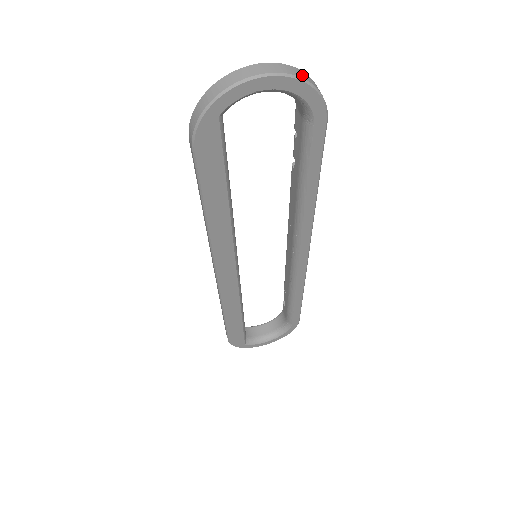
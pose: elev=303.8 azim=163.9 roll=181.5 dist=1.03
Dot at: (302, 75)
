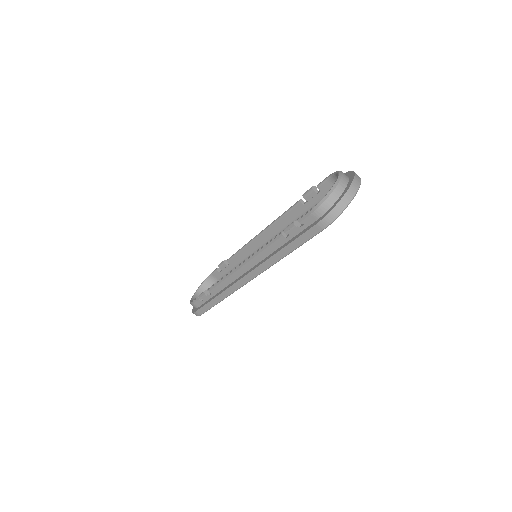
Dot at: occluded
